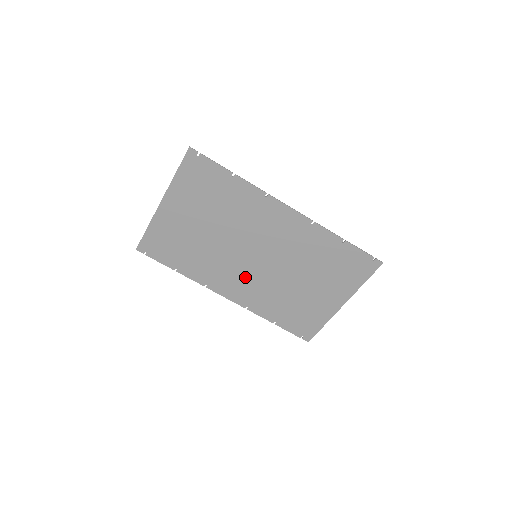
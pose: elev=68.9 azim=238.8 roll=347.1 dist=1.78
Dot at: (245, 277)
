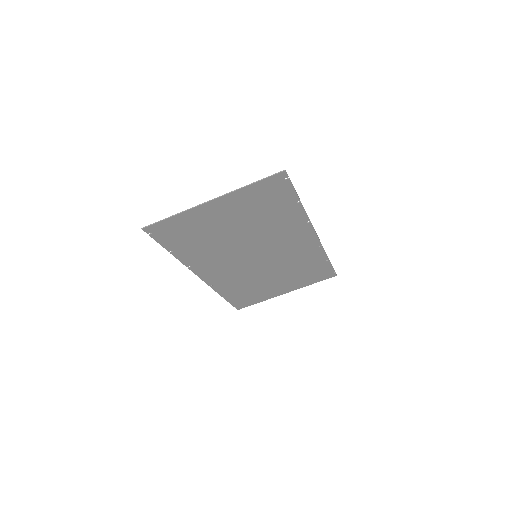
Dot at: (232, 267)
